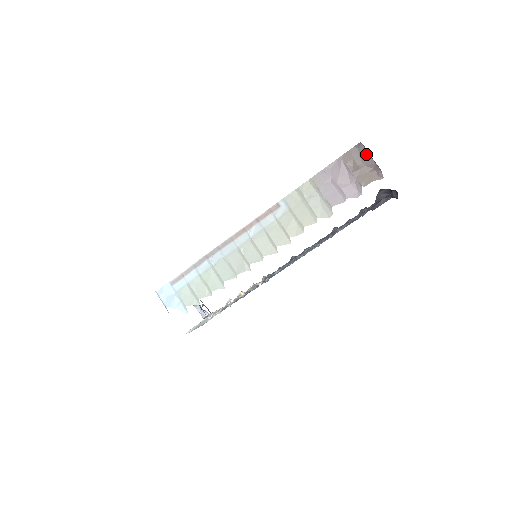
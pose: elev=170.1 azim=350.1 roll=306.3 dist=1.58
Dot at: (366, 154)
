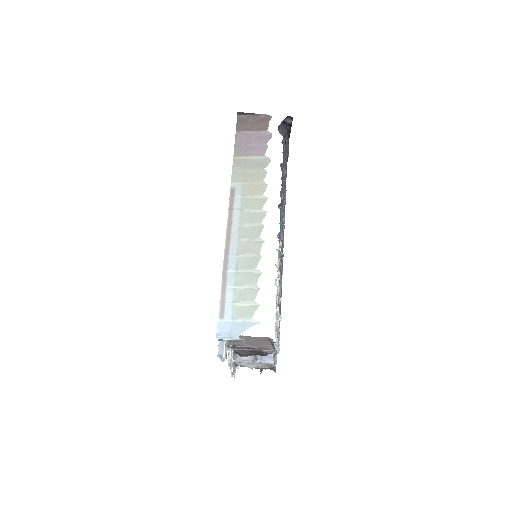
Dot at: (248, 117)
